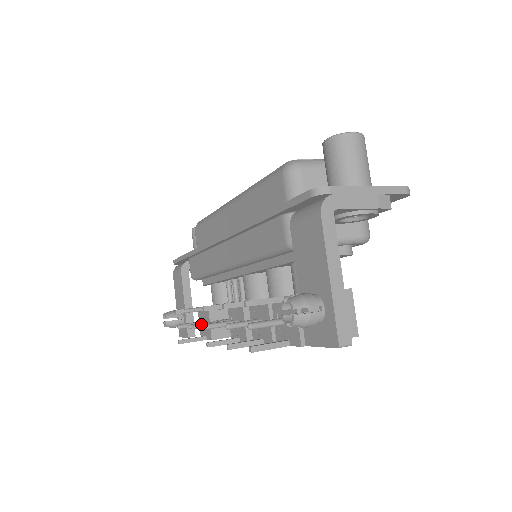
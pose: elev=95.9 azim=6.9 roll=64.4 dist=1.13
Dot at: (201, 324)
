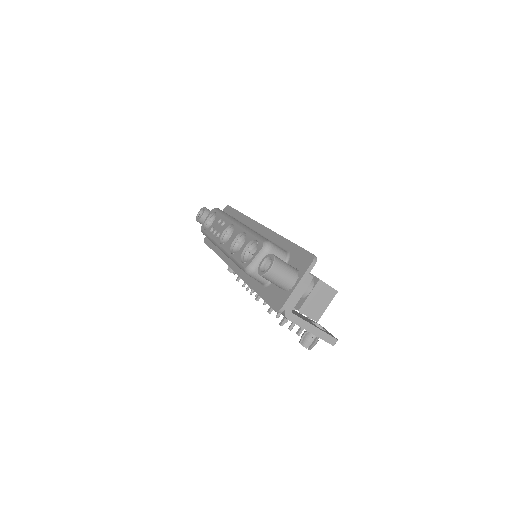
Dot at: occluded
